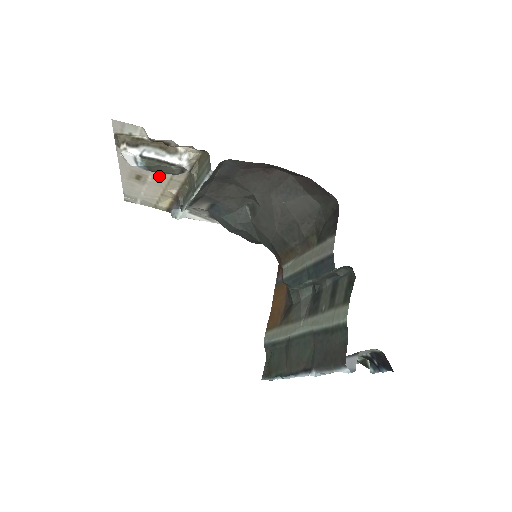
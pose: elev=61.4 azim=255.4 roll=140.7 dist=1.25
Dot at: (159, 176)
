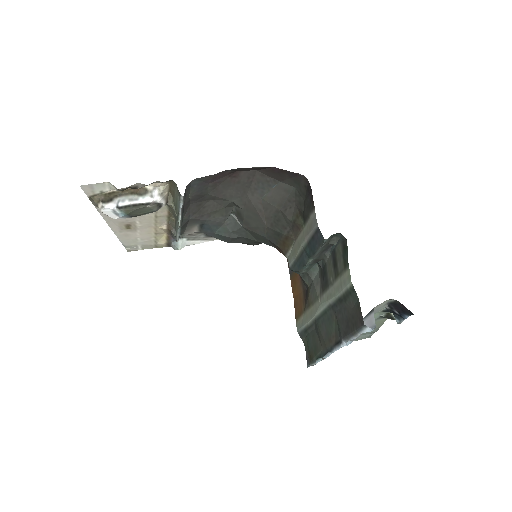
Dot at: (145, 218)
